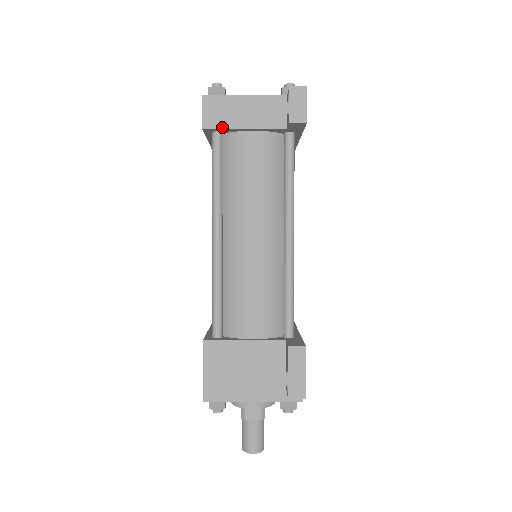
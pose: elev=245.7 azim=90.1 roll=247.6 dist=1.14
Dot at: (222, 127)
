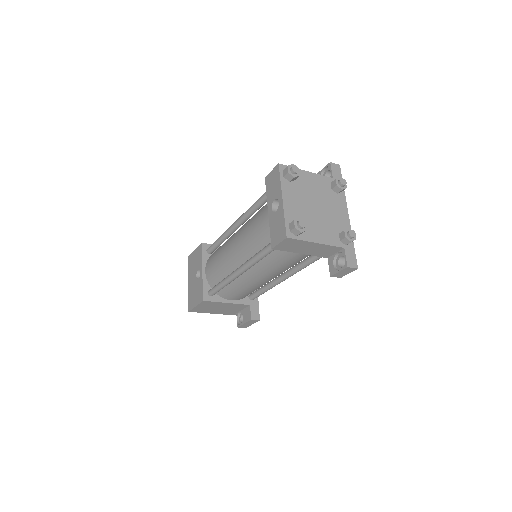
Dot at: occluded
